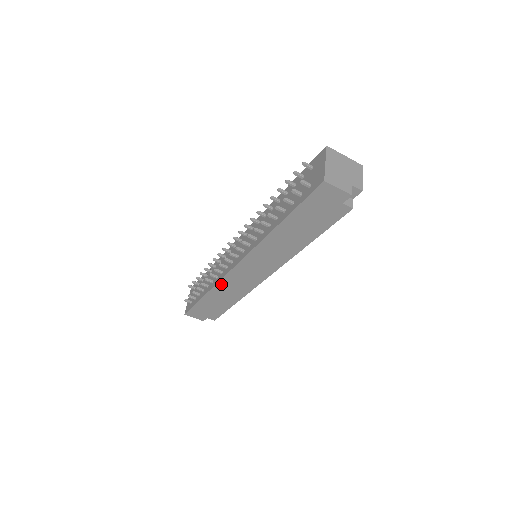
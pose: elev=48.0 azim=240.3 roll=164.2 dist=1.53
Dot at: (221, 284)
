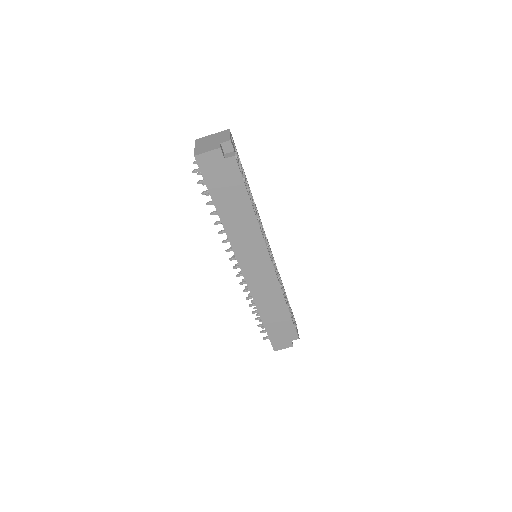
Dot at: (256, 298)
